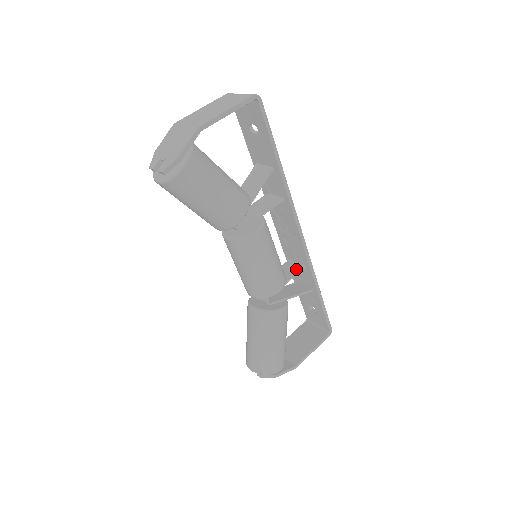
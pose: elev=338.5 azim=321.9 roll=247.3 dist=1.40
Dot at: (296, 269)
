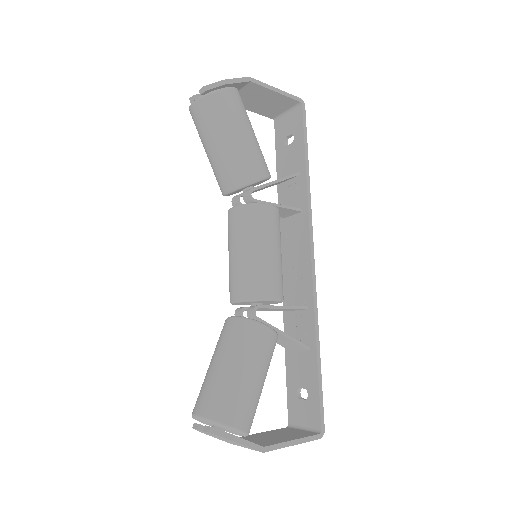
Dot at: (296, 306)
